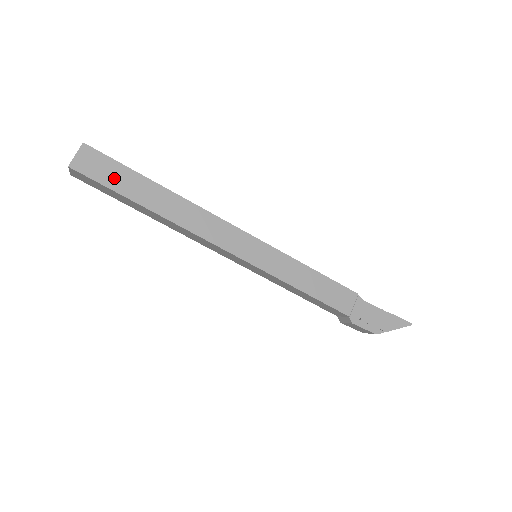
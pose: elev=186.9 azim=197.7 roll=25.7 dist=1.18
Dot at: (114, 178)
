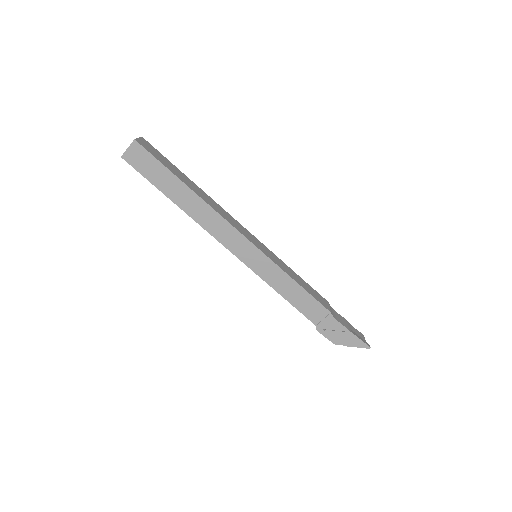
Dot at: (153, 173)
